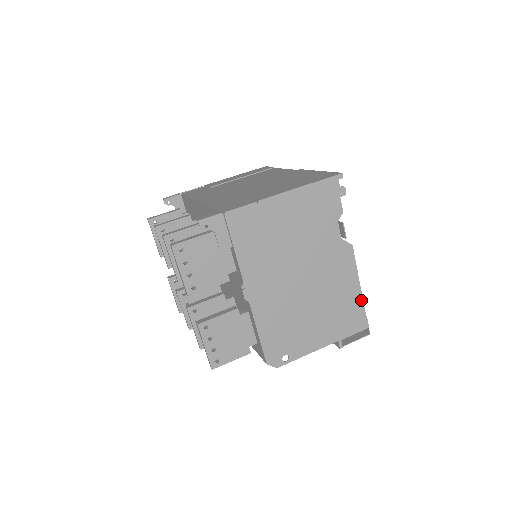
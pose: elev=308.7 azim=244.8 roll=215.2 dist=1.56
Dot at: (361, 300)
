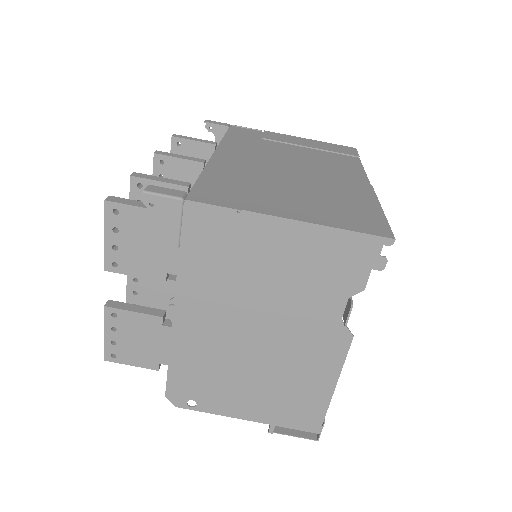
Dot at: (327, 402)
